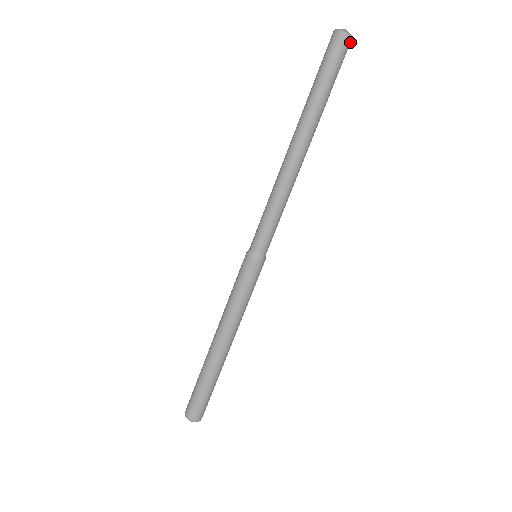
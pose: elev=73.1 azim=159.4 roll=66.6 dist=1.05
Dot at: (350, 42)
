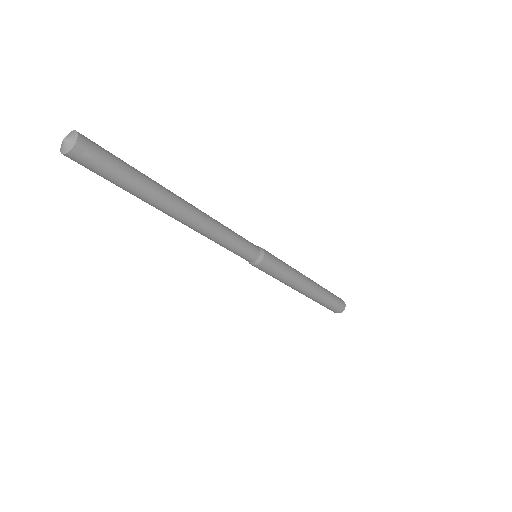
Dot at: (83, 142)
